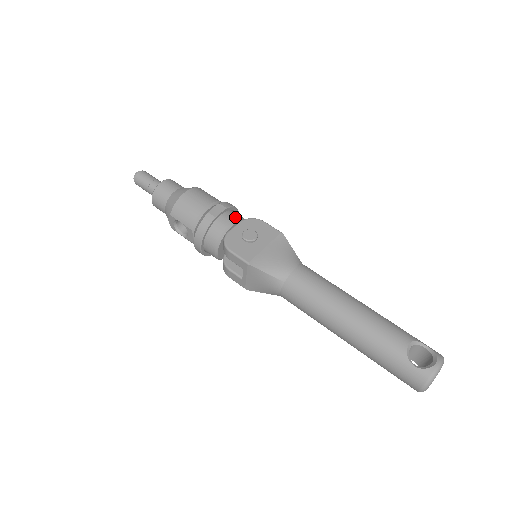
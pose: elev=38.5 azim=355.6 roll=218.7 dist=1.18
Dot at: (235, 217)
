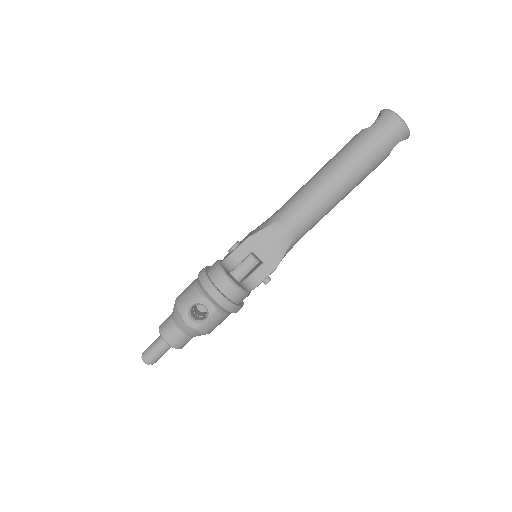
Dot at: occluded
